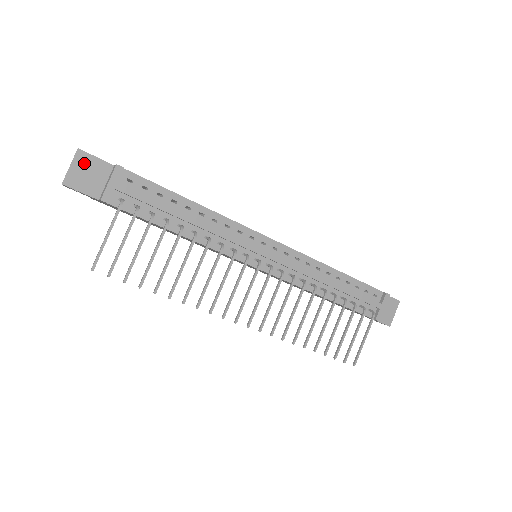
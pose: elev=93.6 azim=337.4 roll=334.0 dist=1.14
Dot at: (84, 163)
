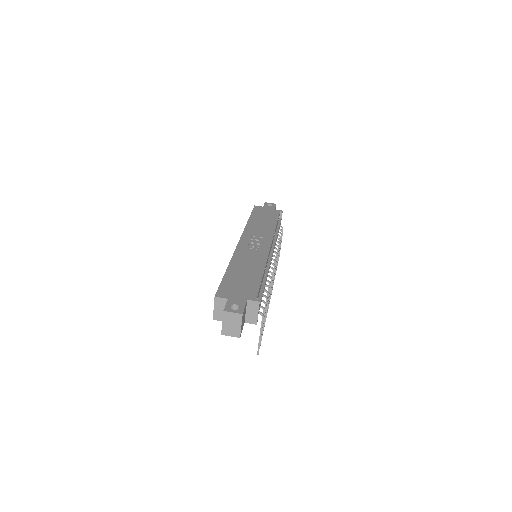
Dot at: (243, 317)
